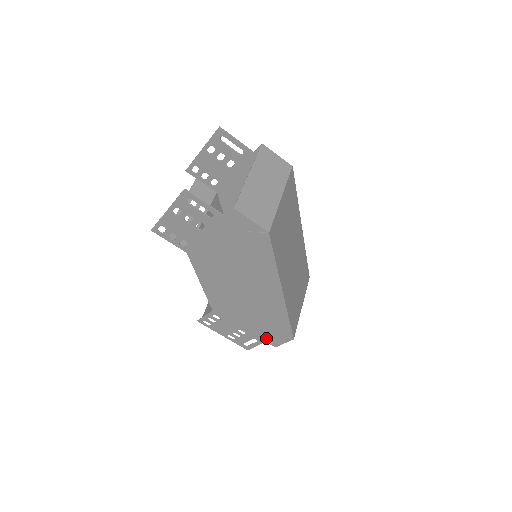
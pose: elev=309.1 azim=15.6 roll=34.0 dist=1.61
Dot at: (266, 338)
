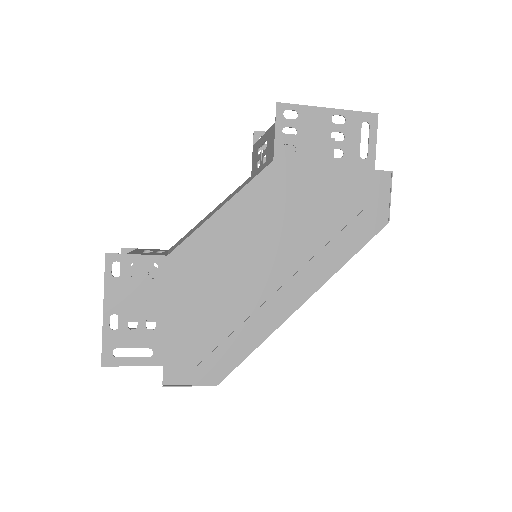
Dot at: (174, 359)
